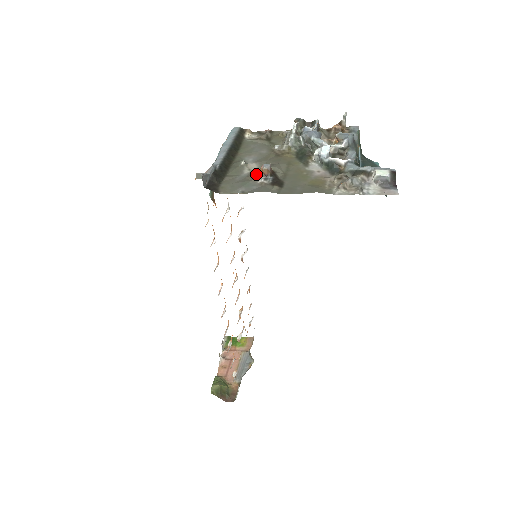
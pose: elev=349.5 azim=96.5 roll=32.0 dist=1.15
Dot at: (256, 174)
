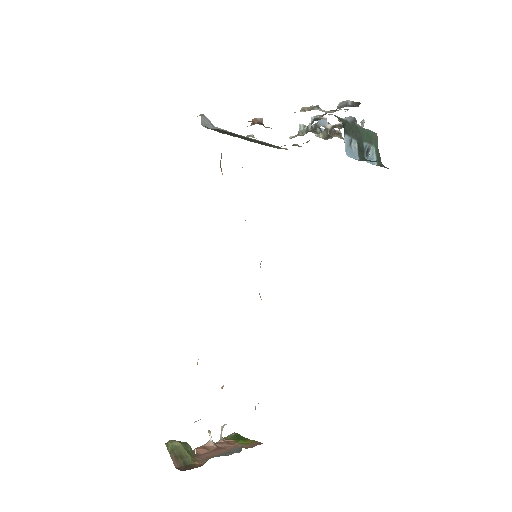
Dot at: occluded
